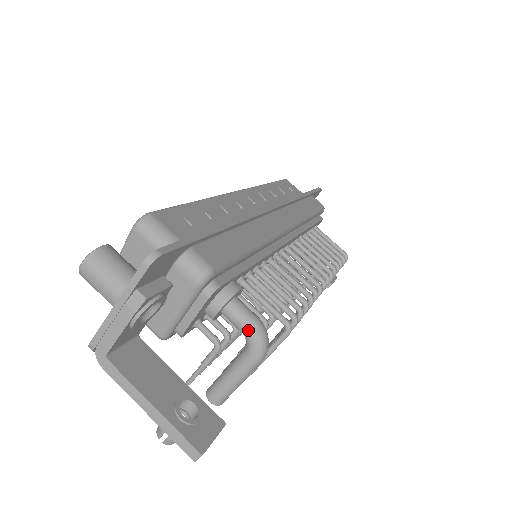
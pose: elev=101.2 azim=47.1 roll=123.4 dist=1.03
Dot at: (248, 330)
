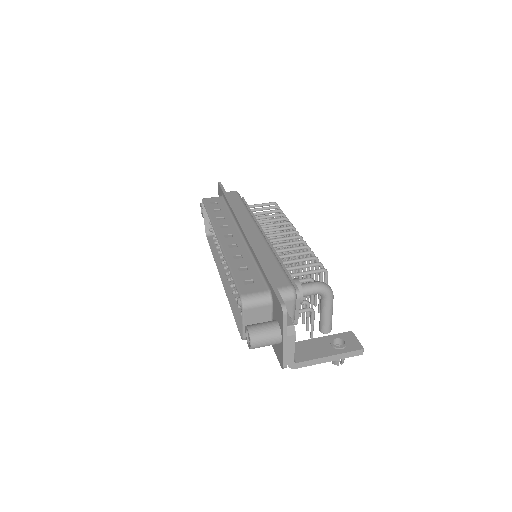
Dot at: (319, 291)
